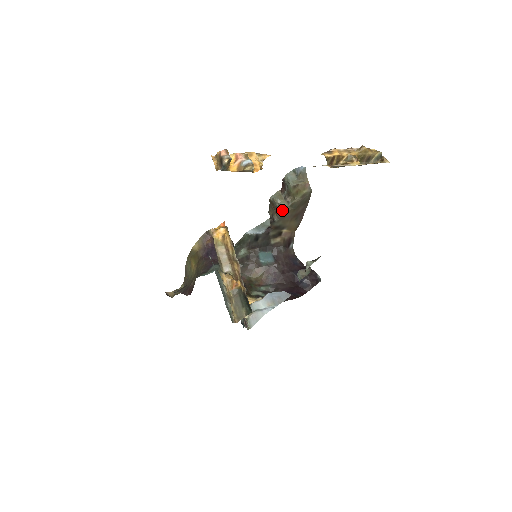
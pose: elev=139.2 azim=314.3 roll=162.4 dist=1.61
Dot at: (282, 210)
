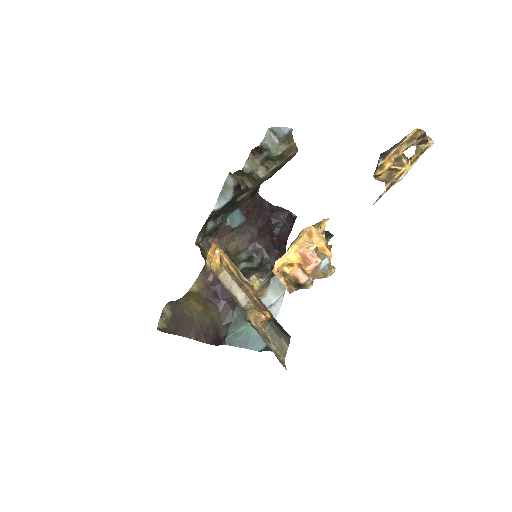
Dot at: (261, 179)
